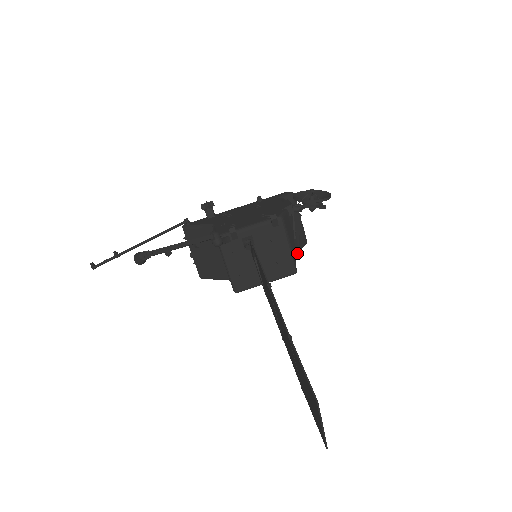
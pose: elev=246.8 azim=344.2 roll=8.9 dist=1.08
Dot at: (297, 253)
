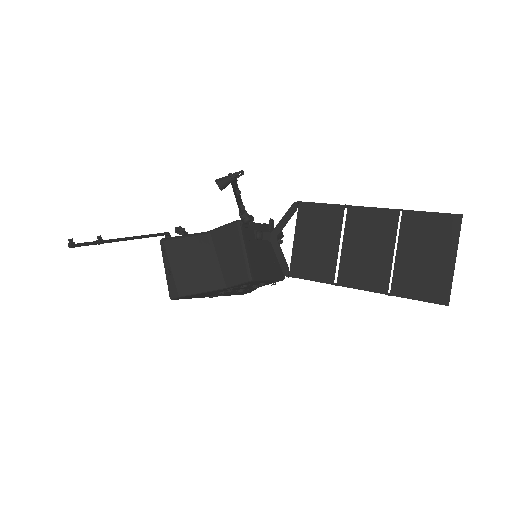
Dot at: (255, 289)
